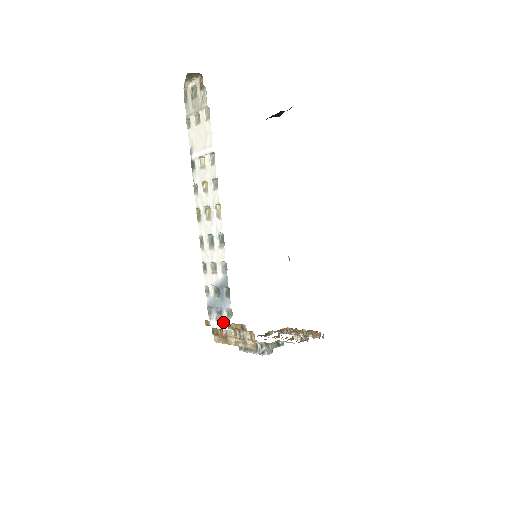
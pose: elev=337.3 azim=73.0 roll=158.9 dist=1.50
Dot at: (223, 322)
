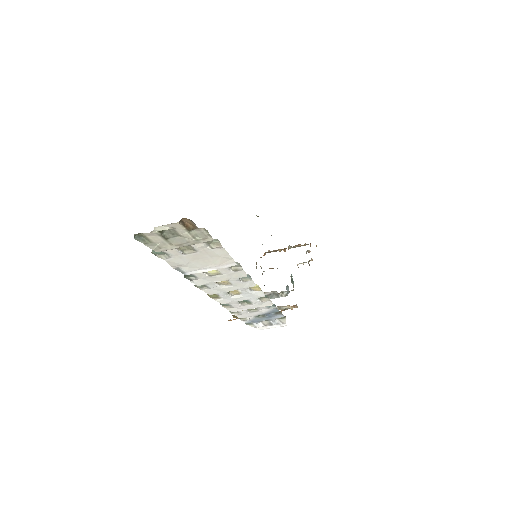
Dot at: (277, 325)
